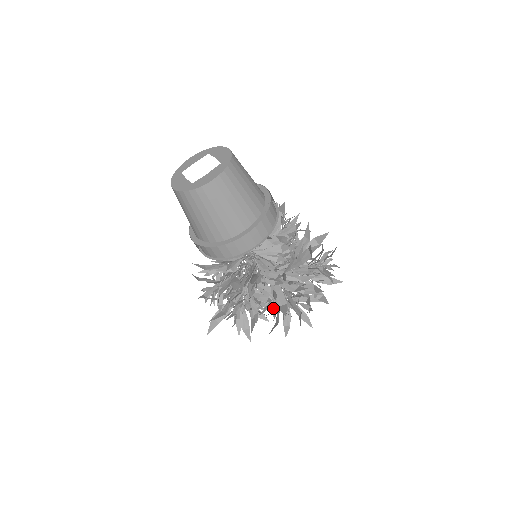
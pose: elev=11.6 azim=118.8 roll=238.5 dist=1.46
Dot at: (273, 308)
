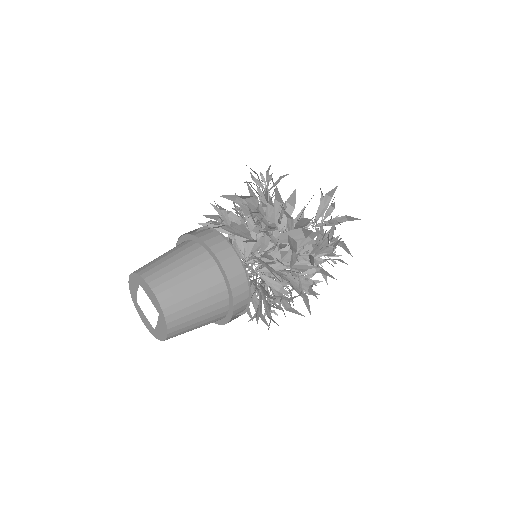
Dot at: occluded
